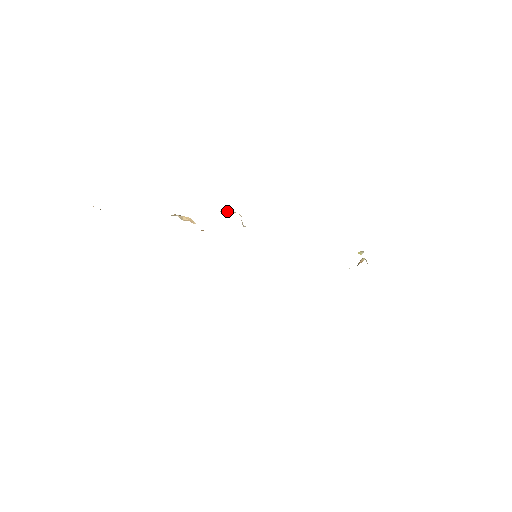
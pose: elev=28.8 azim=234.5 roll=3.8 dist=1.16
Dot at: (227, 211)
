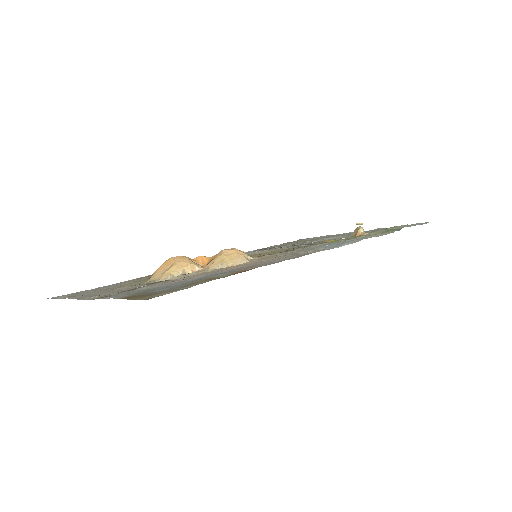
Dot at: (235, 265)
